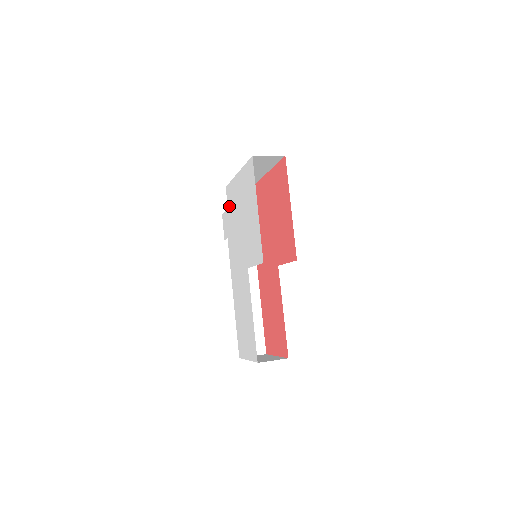
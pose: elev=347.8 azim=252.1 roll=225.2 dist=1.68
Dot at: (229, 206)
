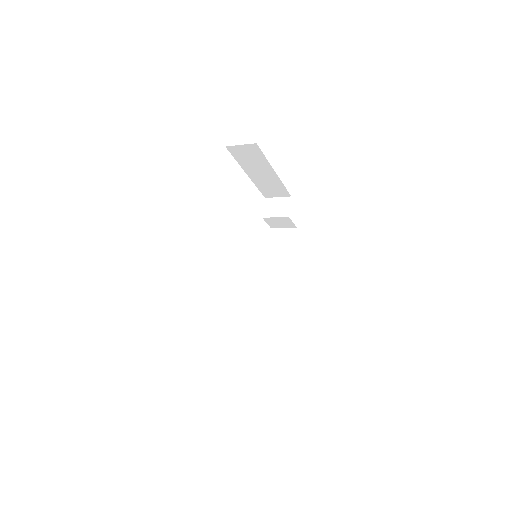
Dot at: occluded
